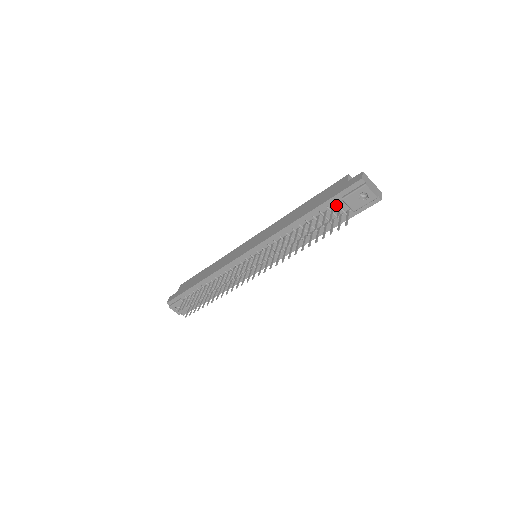
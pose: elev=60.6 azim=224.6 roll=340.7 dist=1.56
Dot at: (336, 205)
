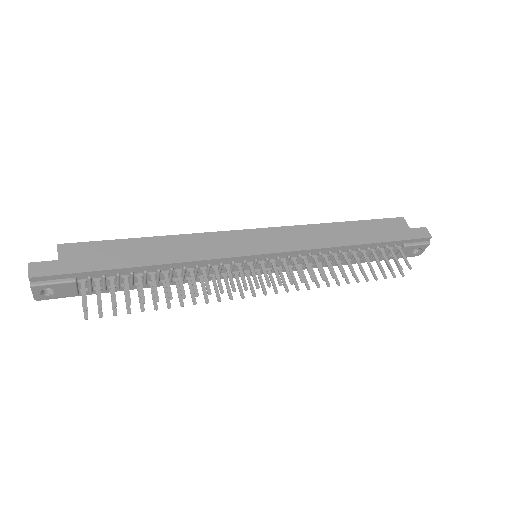
Dot at: (395, 248)
